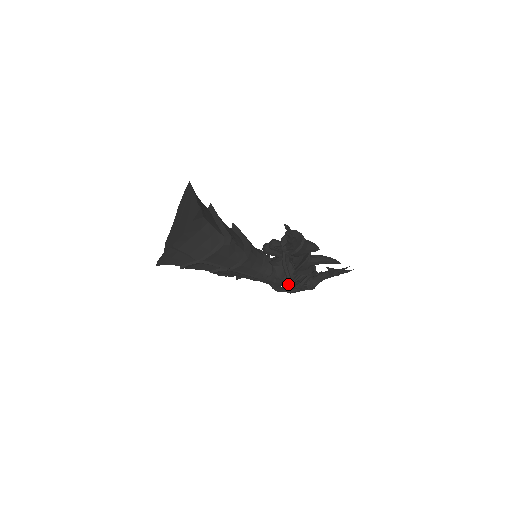
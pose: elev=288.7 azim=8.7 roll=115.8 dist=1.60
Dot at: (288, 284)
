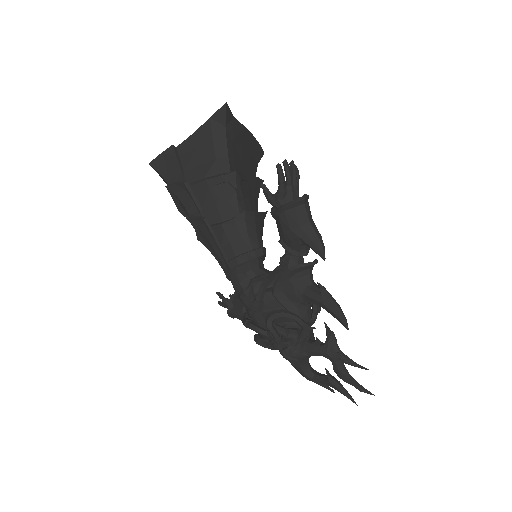
Dot at: (255, 299)
